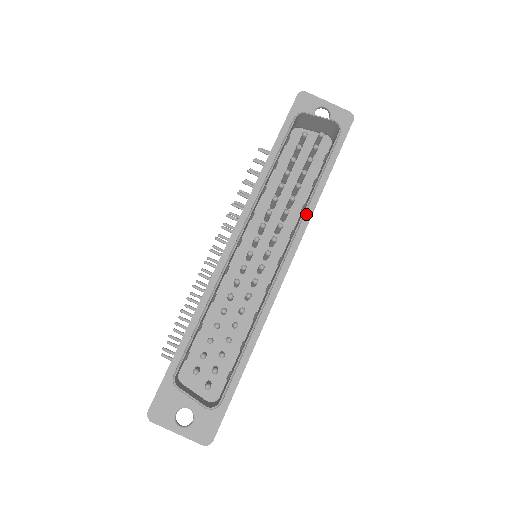
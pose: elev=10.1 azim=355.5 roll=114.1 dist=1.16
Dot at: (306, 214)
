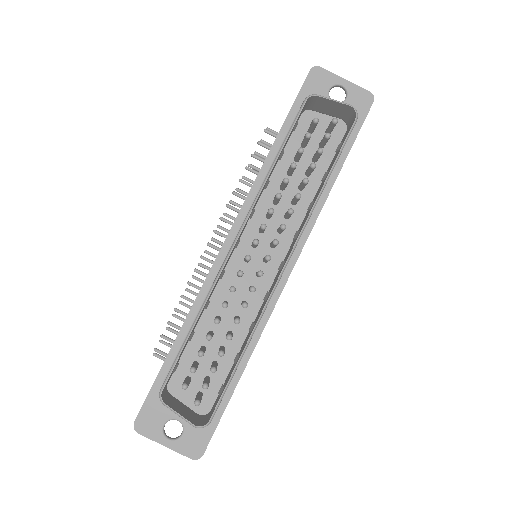
Dot at: (313, 211)
